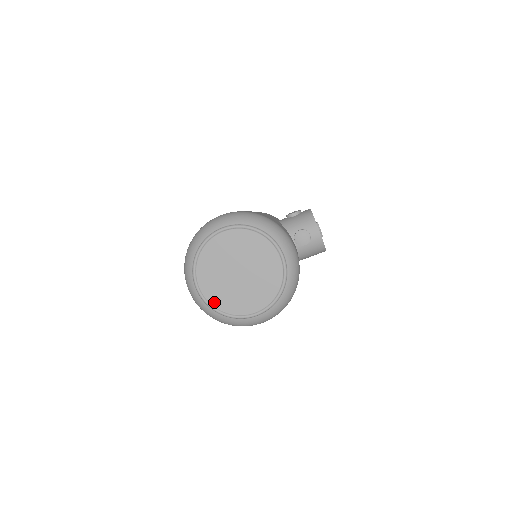
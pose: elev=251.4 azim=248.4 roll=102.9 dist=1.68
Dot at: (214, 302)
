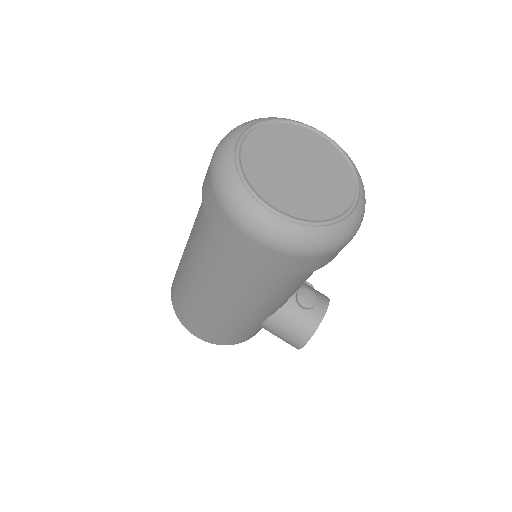
Dot at: (245, 158)
